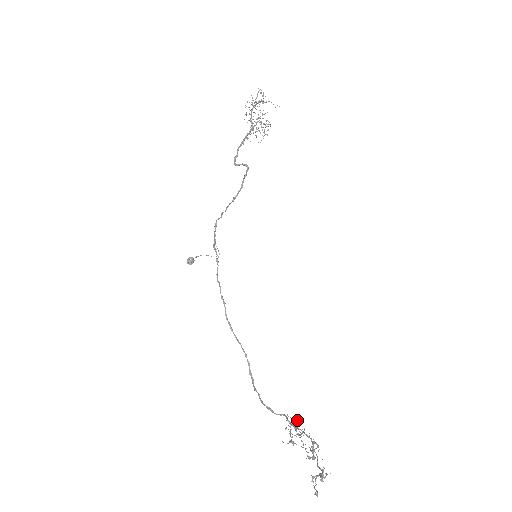
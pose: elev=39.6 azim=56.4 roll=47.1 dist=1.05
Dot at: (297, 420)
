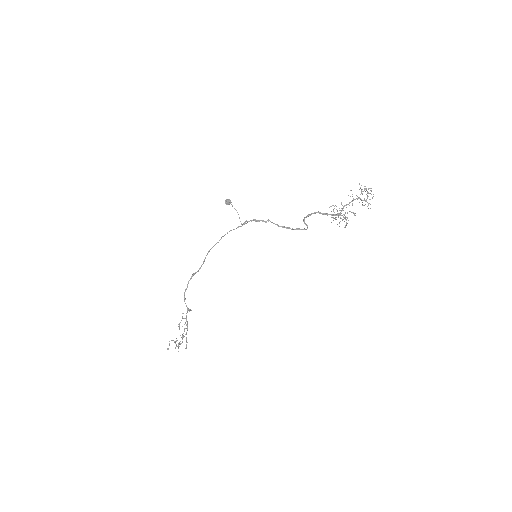
Dot at: (191, 310)
